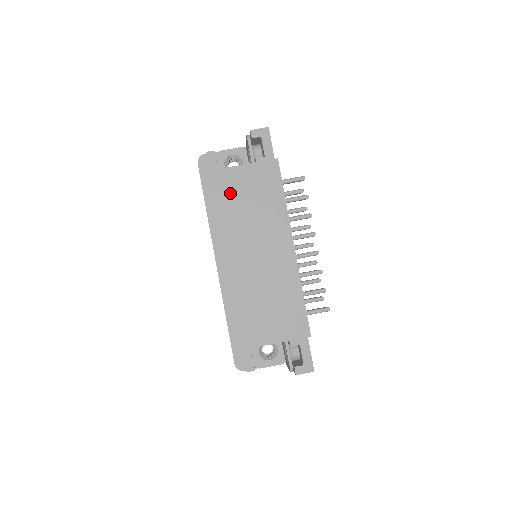
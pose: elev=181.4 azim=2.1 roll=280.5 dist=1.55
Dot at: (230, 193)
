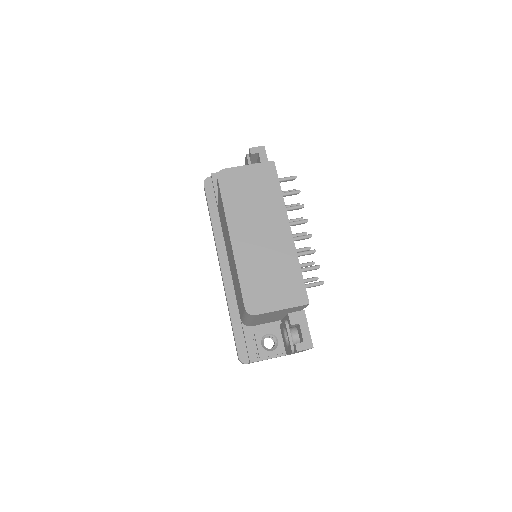
Dot at: (236, 187)
